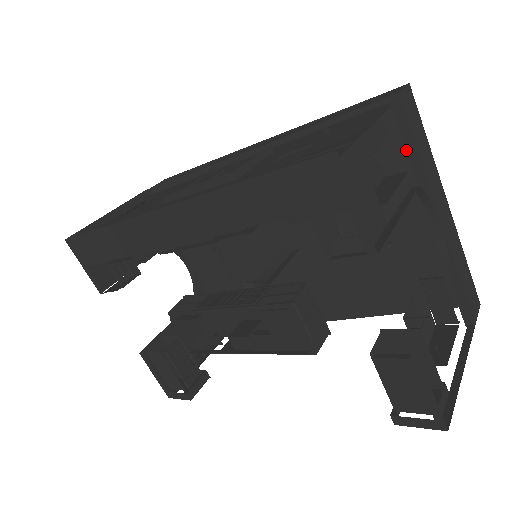
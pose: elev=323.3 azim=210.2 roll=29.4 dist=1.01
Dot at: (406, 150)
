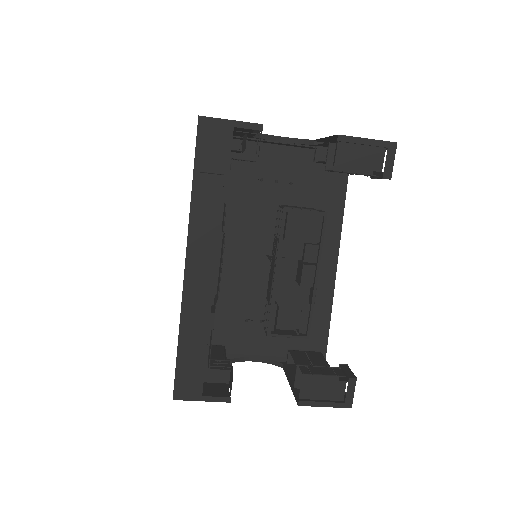
Dot at: occluded
